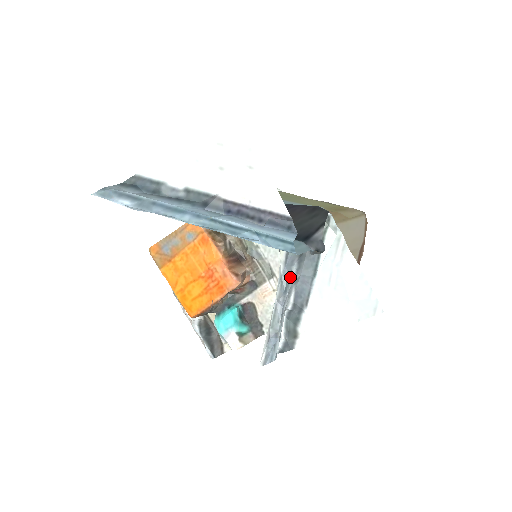
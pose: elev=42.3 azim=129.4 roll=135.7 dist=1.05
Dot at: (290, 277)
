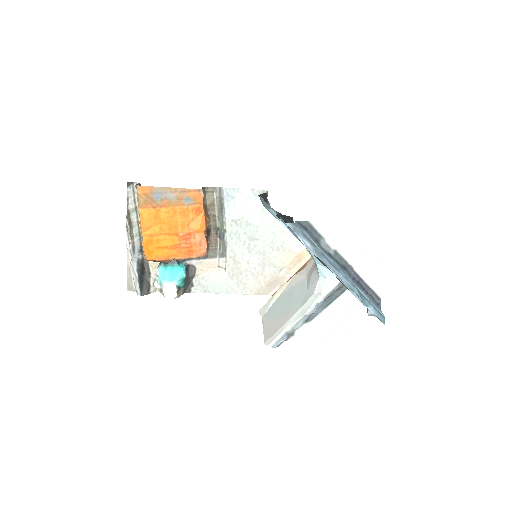
Dot at: occluded
